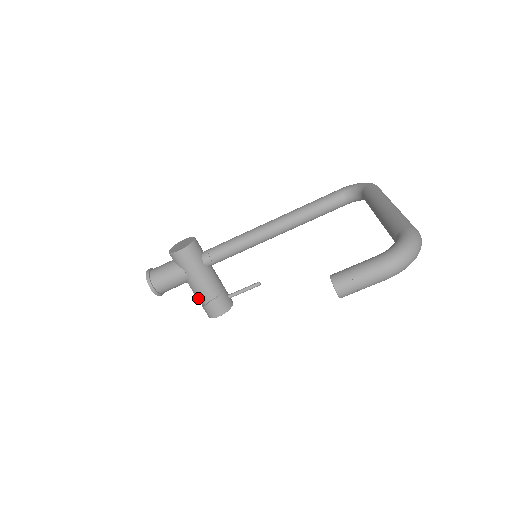
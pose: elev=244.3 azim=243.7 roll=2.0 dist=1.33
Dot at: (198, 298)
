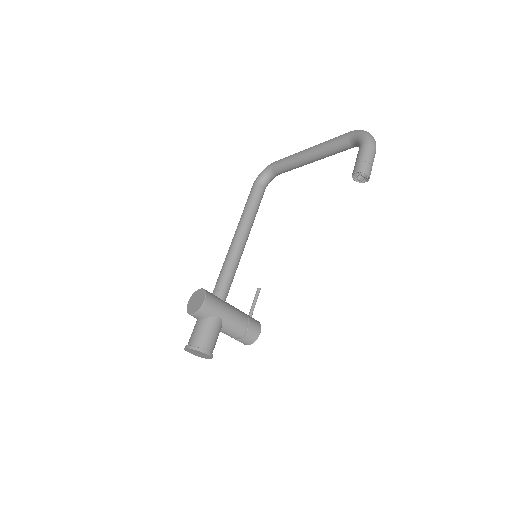
Dot at: (237, 333)
